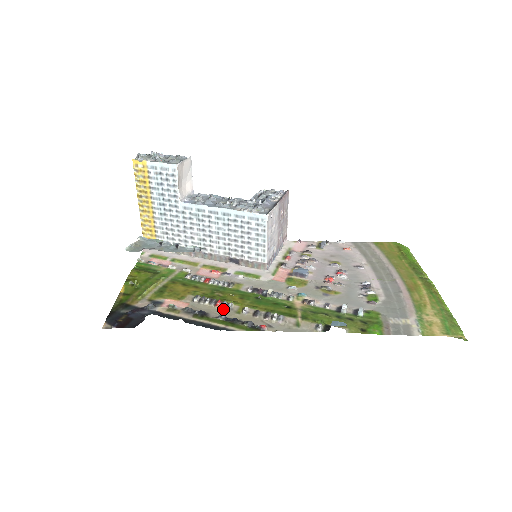
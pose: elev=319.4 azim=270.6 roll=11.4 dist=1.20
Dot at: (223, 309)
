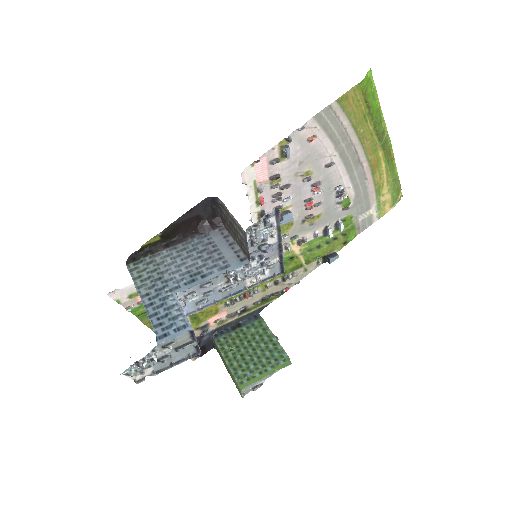
Dot at: (253, 296)
